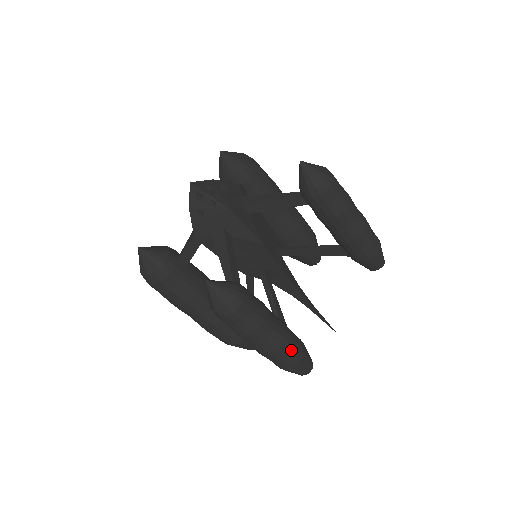
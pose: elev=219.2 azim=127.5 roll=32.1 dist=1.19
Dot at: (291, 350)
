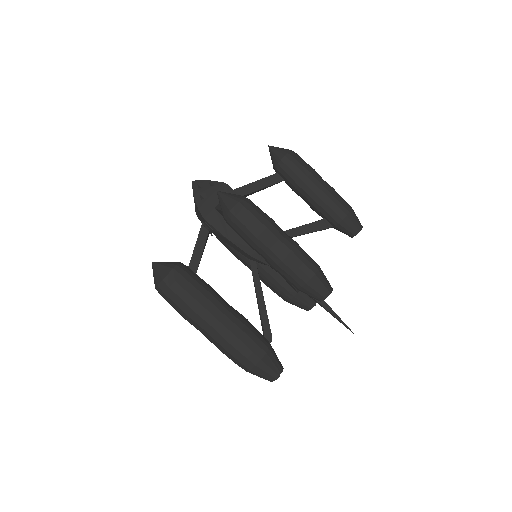
Dot at: (305, 256)
